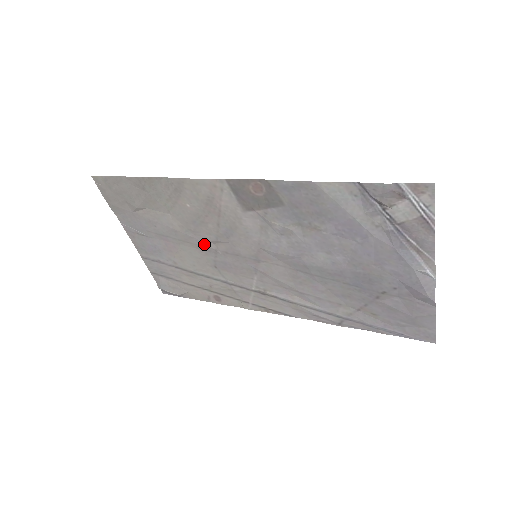
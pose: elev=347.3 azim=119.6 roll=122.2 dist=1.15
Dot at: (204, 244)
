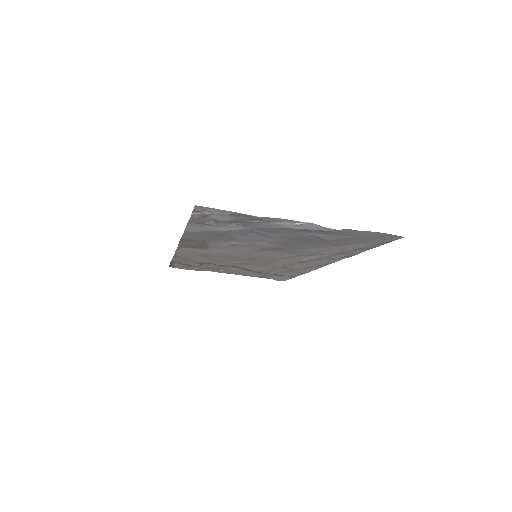
Dot at: (238, 263)
